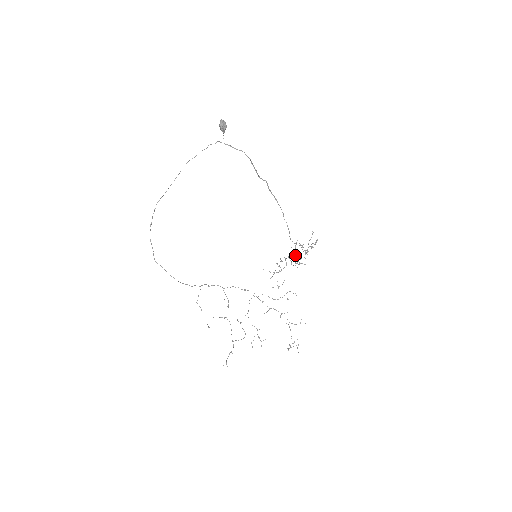
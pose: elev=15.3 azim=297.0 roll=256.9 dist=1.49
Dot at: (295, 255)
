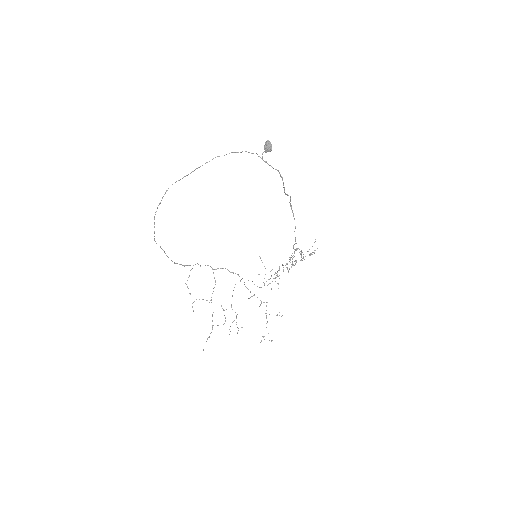
Dot at: (292, 259)
